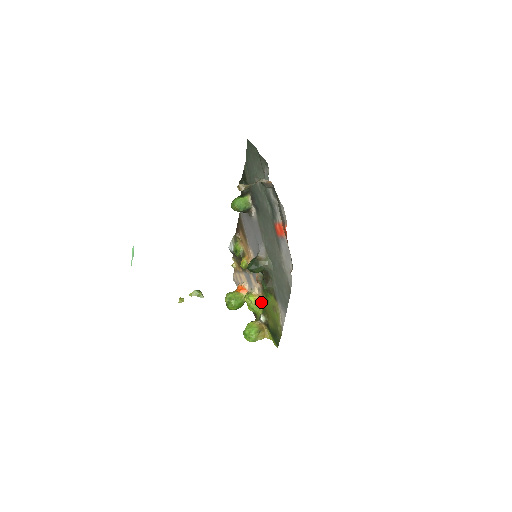
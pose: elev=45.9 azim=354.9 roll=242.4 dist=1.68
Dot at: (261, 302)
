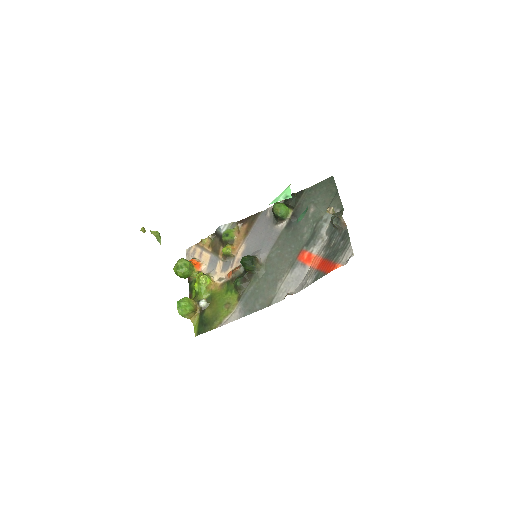
Dot at: (213, 289)
